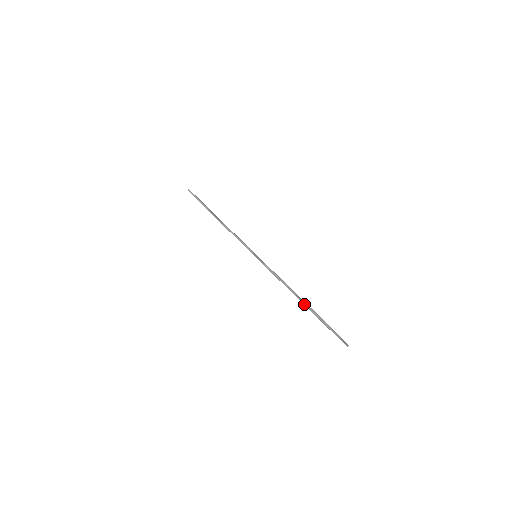
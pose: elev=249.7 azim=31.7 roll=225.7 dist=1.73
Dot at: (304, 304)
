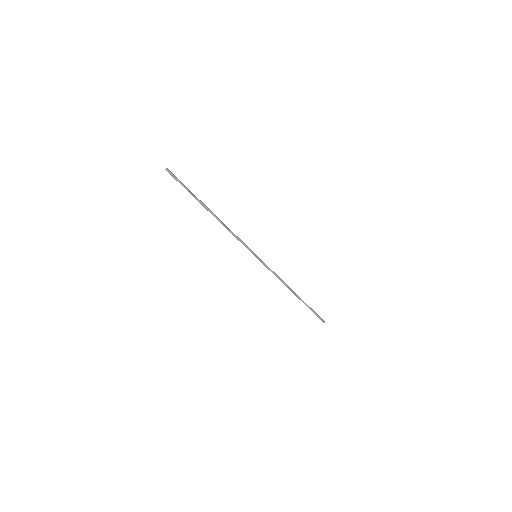
Dot at: (297, 297)
